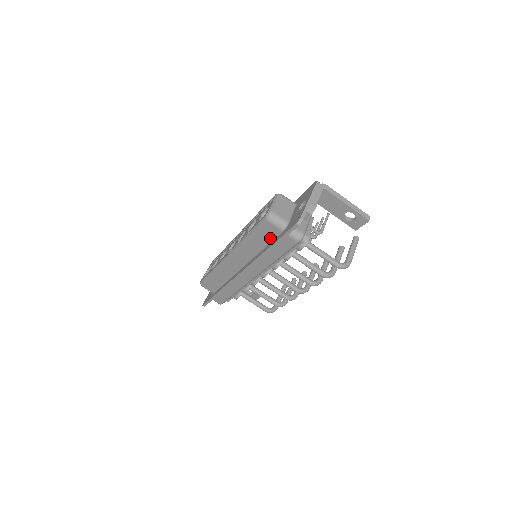
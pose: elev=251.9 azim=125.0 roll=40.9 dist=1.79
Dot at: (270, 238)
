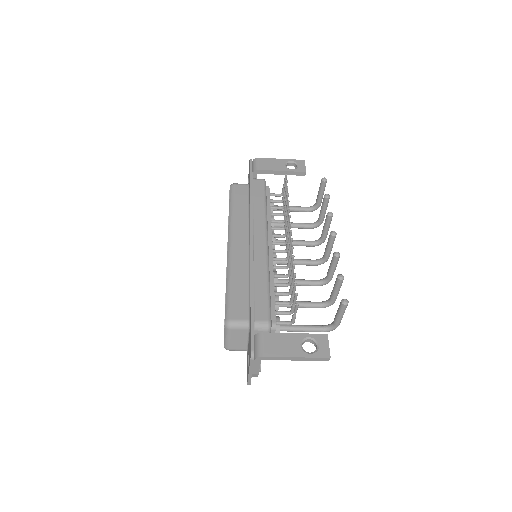
Dot at: occluded
